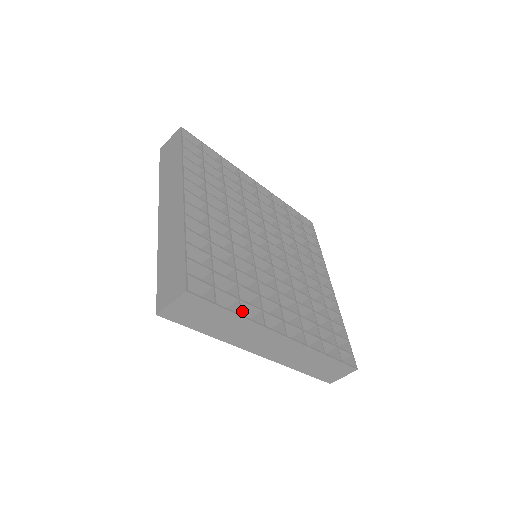
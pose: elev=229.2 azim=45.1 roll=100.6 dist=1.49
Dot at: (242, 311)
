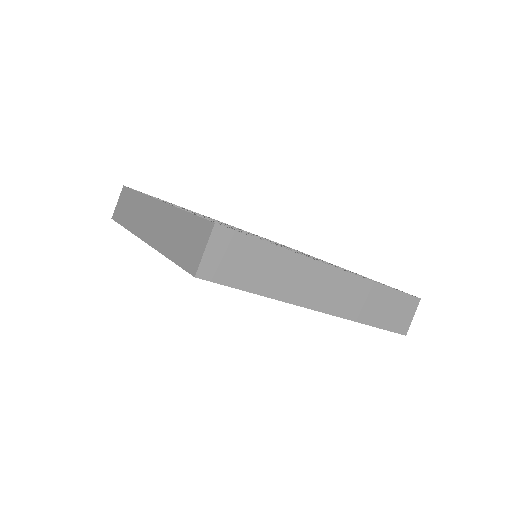
Dot at: occluded
